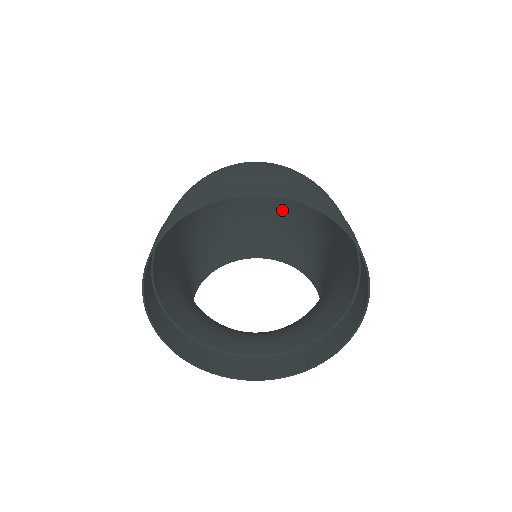
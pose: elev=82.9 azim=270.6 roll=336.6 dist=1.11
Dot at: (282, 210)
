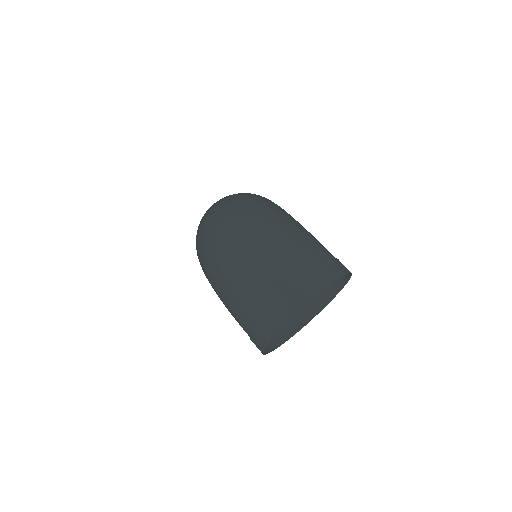
Dot at: occluded
